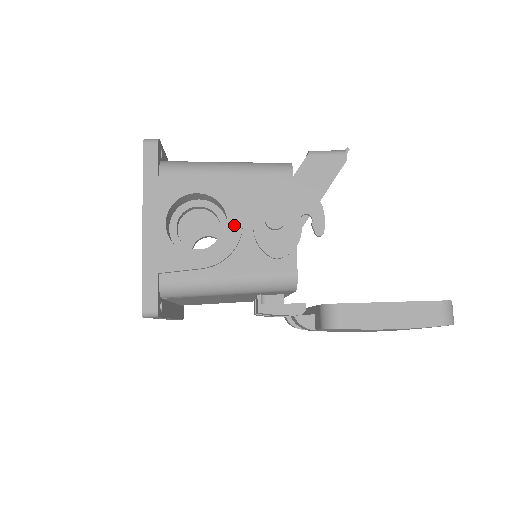
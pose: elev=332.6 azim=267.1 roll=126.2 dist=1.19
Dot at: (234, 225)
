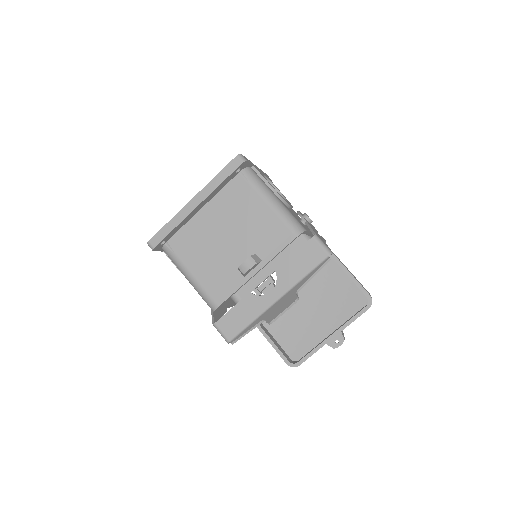
Dot at: occluded
